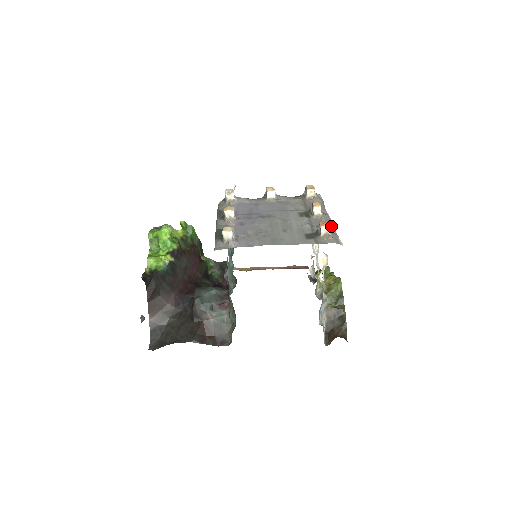
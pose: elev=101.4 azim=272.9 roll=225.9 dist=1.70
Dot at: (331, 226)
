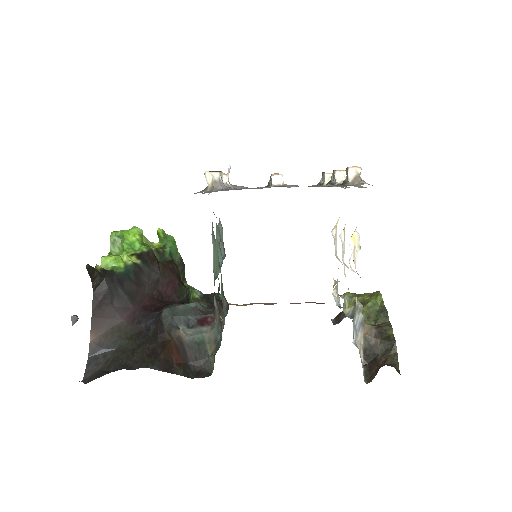
Dot at: occluded
